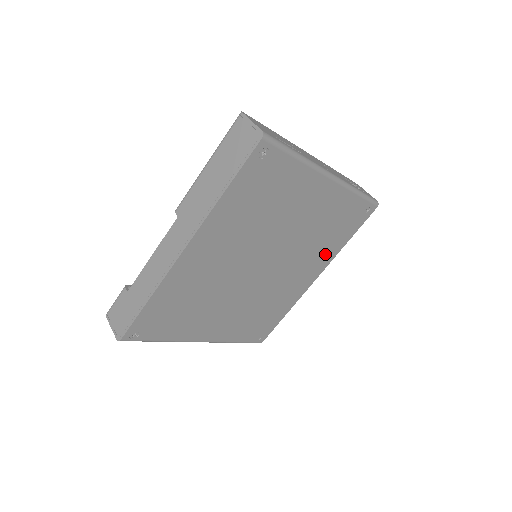
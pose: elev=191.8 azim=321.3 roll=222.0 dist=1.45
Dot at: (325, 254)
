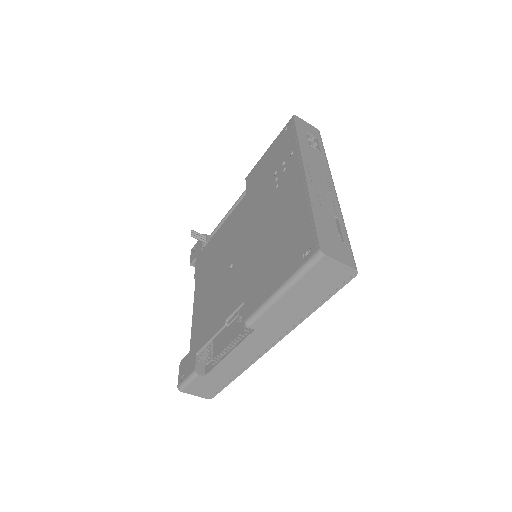
Dot at: occluded
